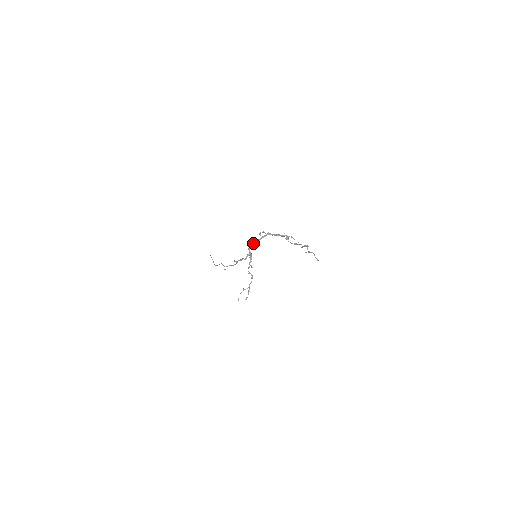
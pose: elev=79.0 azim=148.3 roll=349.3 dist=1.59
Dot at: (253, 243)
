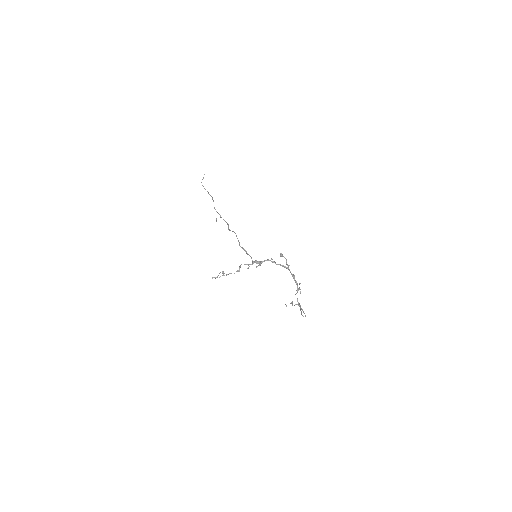
Dot at: (273, 261)
